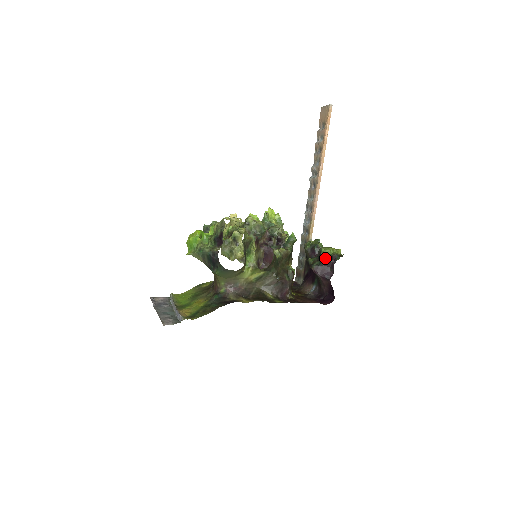
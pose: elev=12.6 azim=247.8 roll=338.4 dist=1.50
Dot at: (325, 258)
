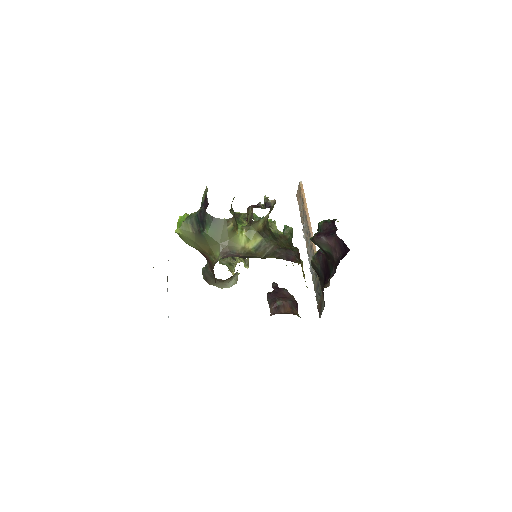
Dot at: (323, 222)
